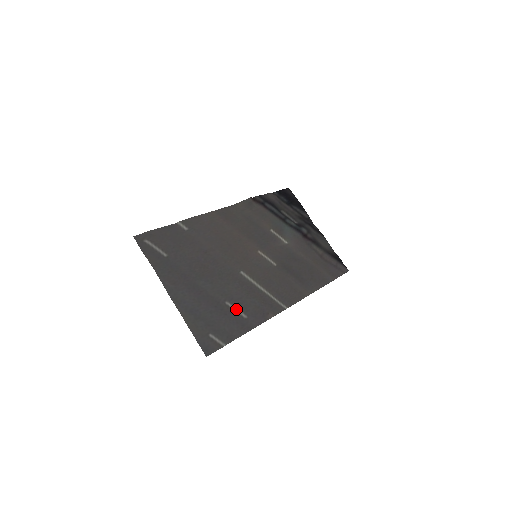
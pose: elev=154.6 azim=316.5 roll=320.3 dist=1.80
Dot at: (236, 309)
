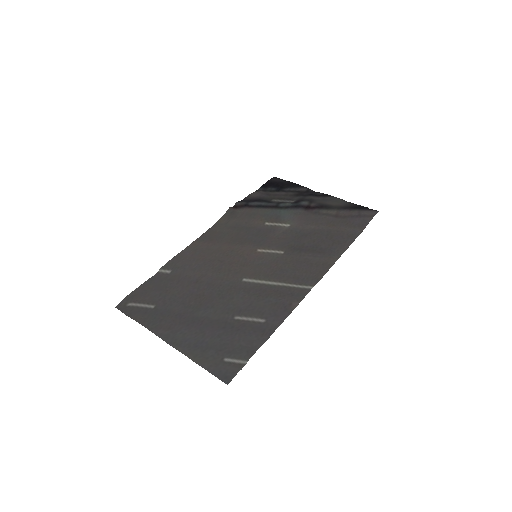
Dot at: (249, 319)
